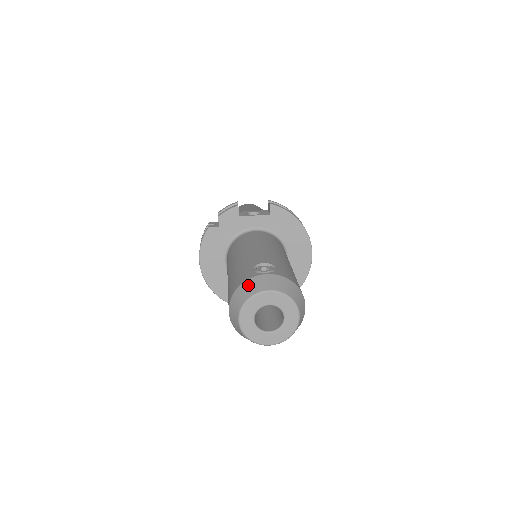
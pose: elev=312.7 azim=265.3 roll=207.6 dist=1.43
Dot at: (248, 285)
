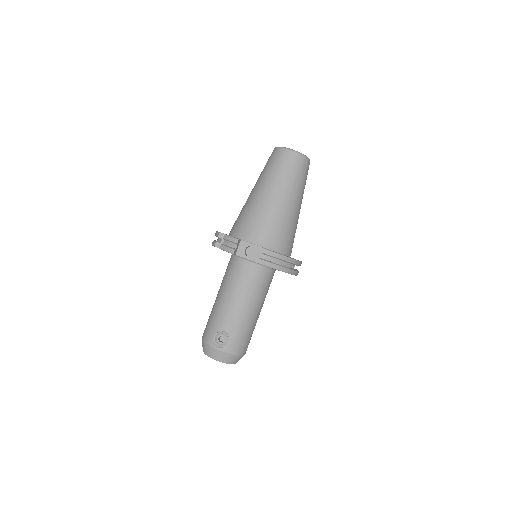
Dot at: (207, 348)
